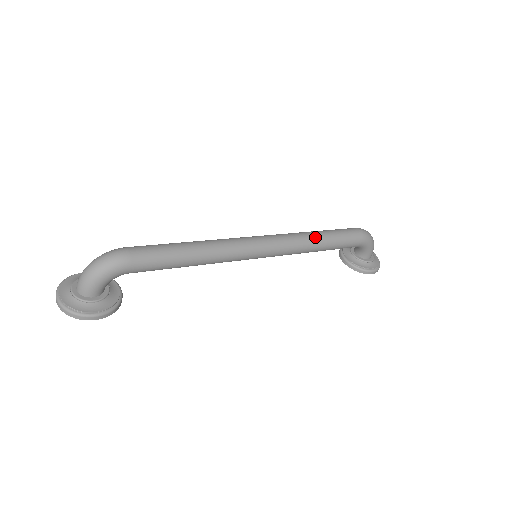
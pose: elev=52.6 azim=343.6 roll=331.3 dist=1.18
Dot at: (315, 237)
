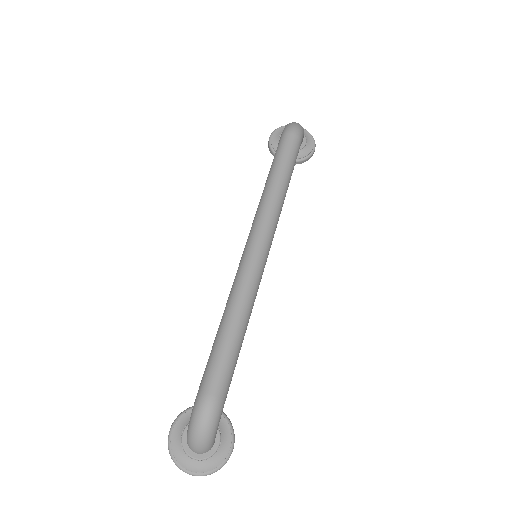
Dot at: (280, 188)
